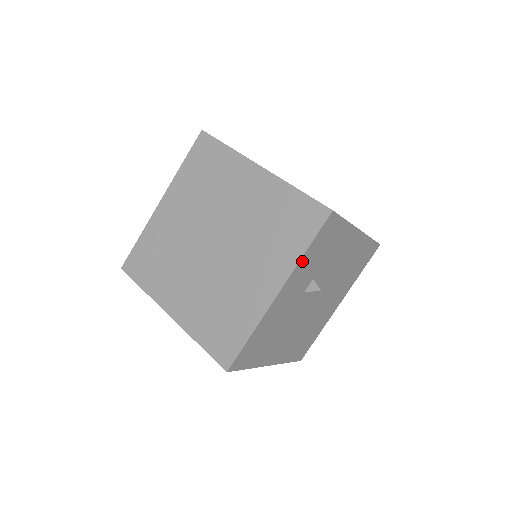
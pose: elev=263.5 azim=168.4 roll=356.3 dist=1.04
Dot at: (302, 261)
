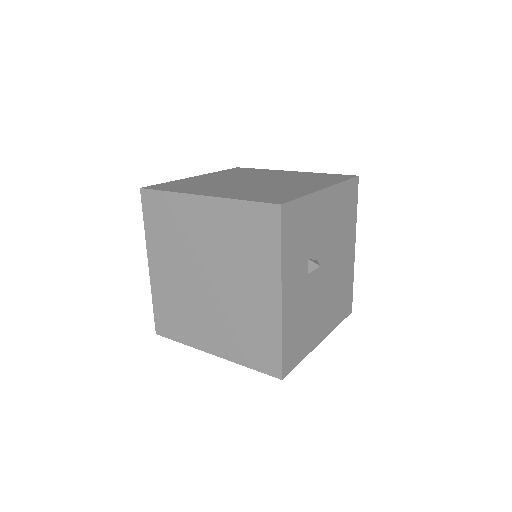
Dot at: (284, 260)
